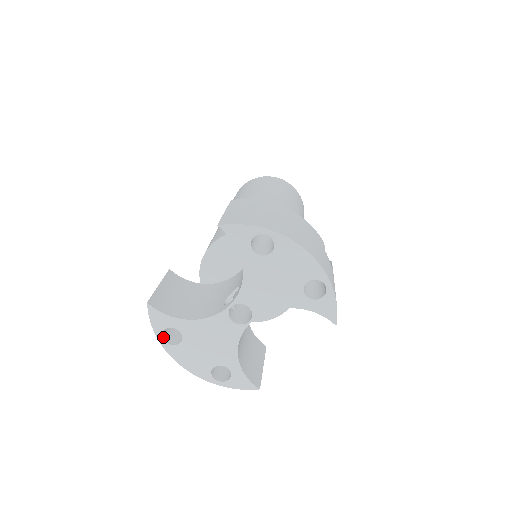
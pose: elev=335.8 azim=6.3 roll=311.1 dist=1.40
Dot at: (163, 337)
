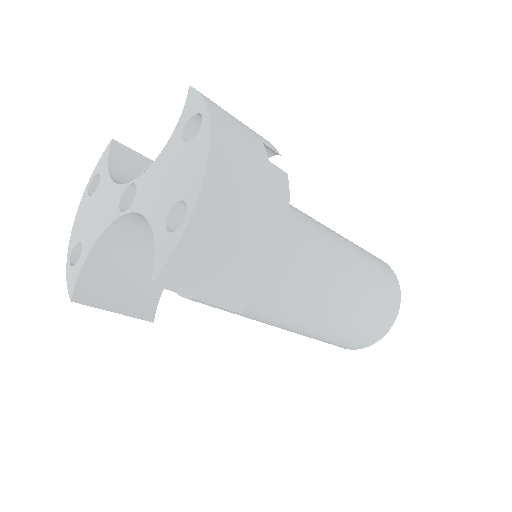
Dot at: (93, 182)
